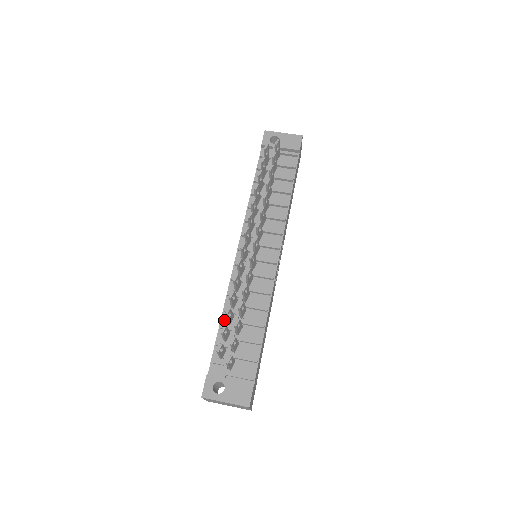
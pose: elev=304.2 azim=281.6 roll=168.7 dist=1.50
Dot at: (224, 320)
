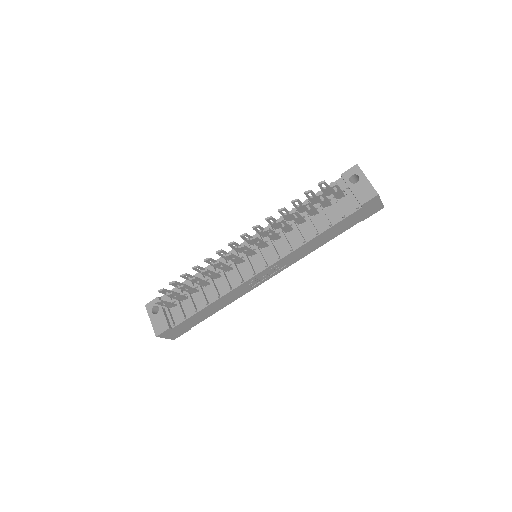
Dot at: occluded
